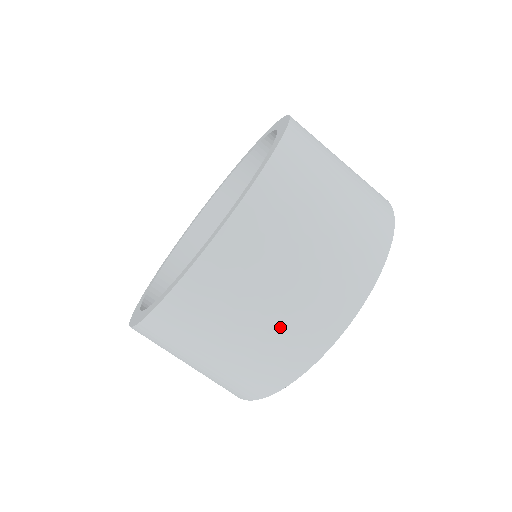
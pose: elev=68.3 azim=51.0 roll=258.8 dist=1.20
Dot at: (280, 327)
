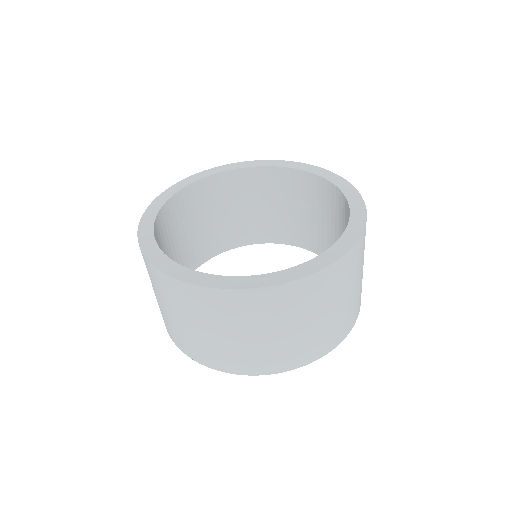
Dot at: (319, 332)
